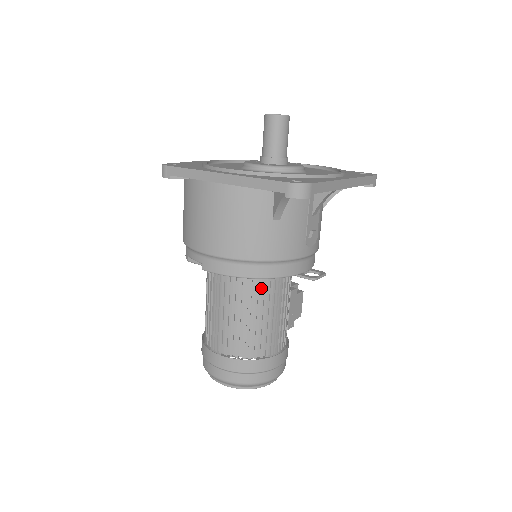
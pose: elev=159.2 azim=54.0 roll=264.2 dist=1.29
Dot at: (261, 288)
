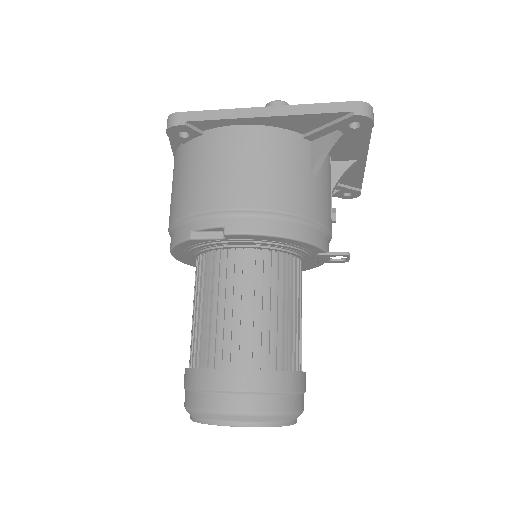
Dot at: (286, 271)
